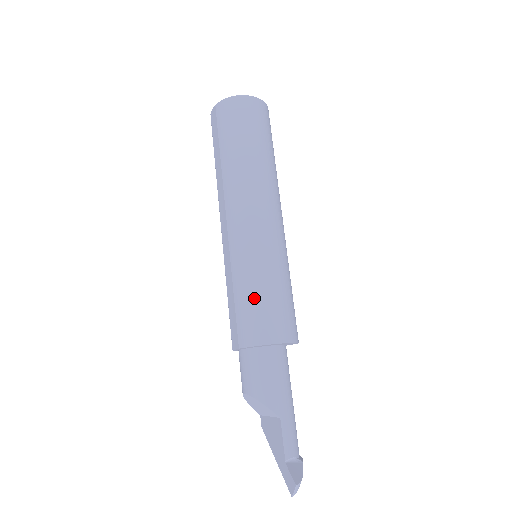
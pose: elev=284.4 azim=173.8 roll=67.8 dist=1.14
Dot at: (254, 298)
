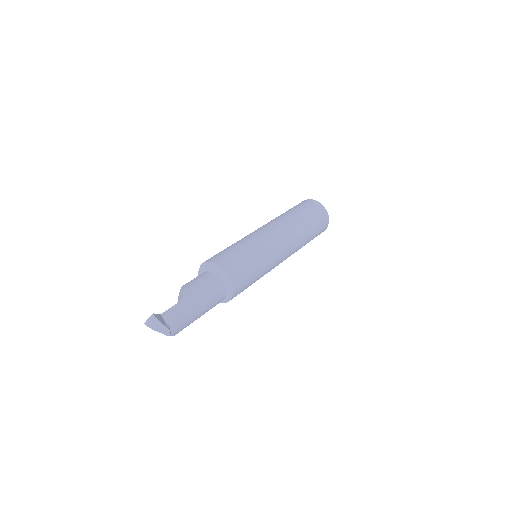
Dot at: (232, 249)
